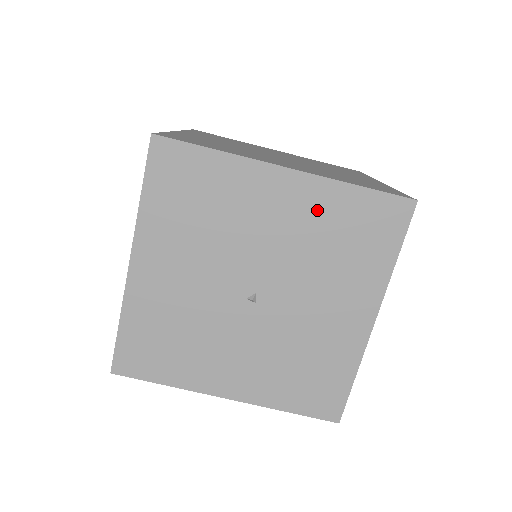
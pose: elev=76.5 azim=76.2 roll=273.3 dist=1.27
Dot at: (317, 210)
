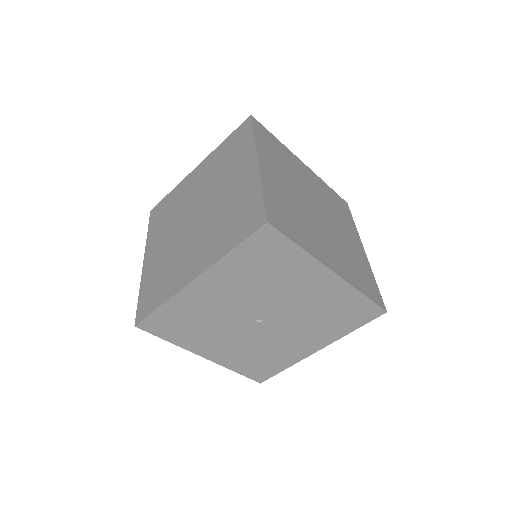
Dot at: (333, 297)
